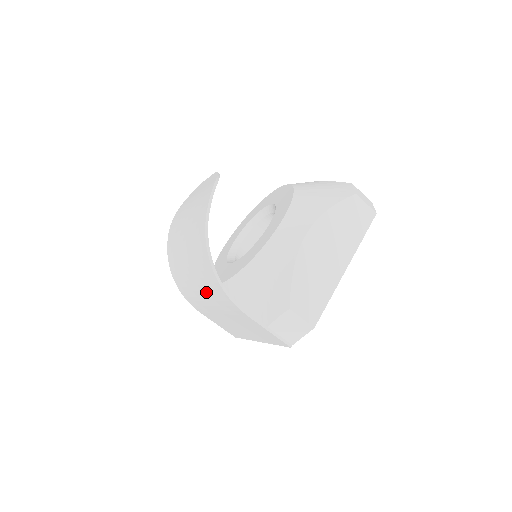
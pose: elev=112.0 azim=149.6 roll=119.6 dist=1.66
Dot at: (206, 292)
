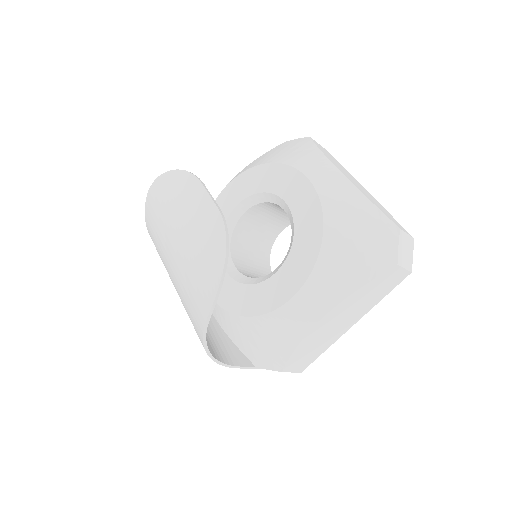
Dot at: occluded
